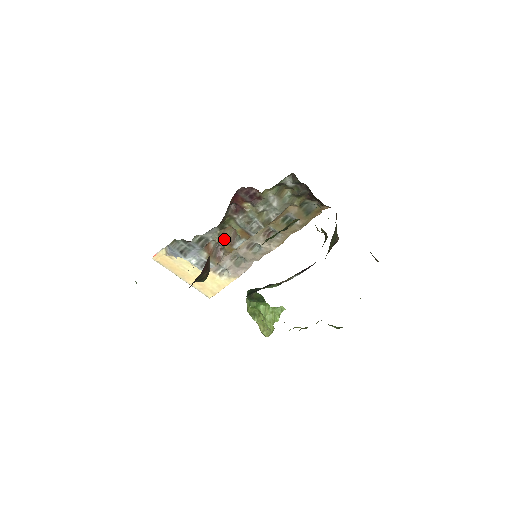
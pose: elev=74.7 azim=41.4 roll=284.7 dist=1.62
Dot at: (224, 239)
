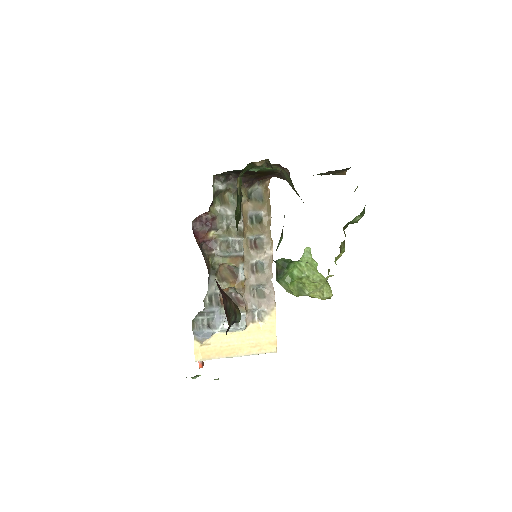
Dot at: (227, 281)
